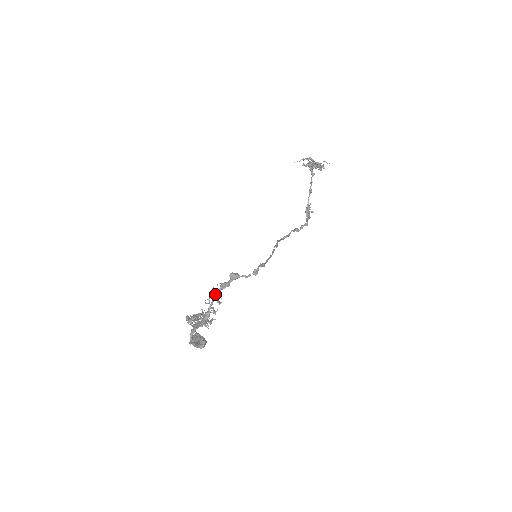
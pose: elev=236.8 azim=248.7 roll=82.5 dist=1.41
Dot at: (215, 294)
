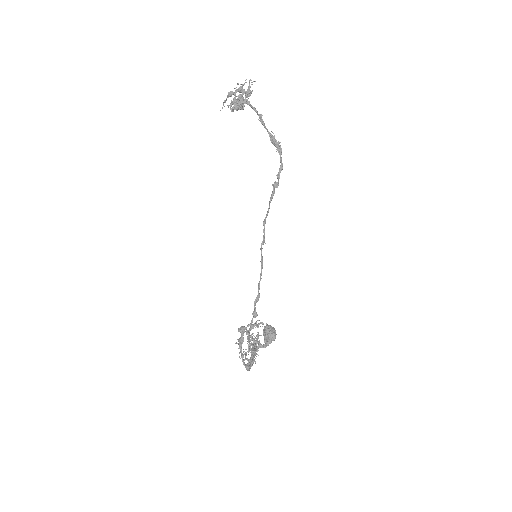
Dot at: (240, 352)
